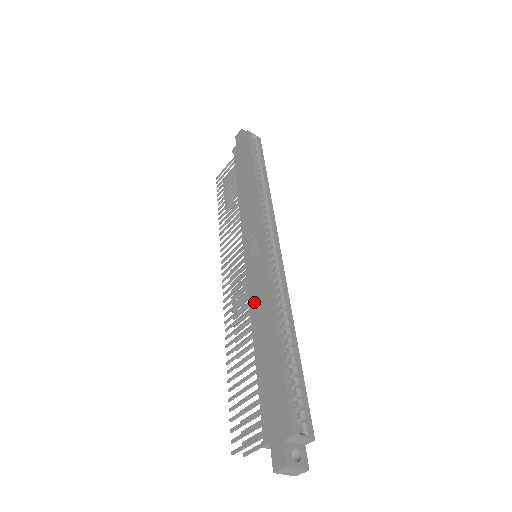
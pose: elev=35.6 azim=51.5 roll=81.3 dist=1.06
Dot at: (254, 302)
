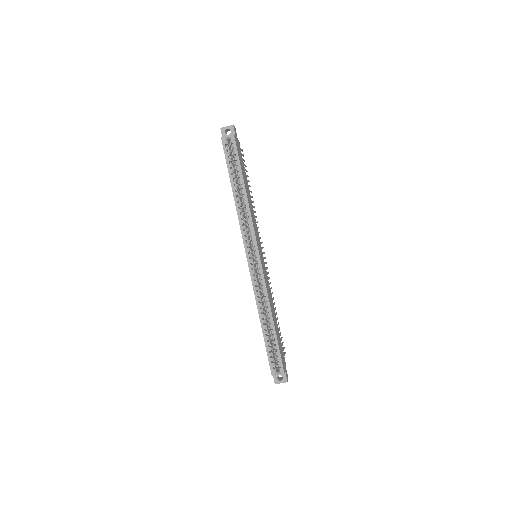
Dot at: occluded
